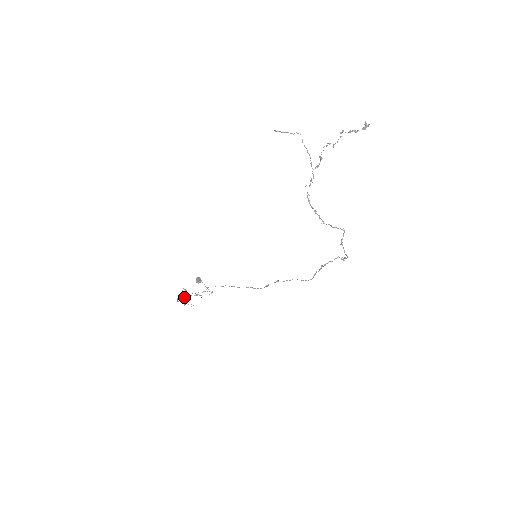
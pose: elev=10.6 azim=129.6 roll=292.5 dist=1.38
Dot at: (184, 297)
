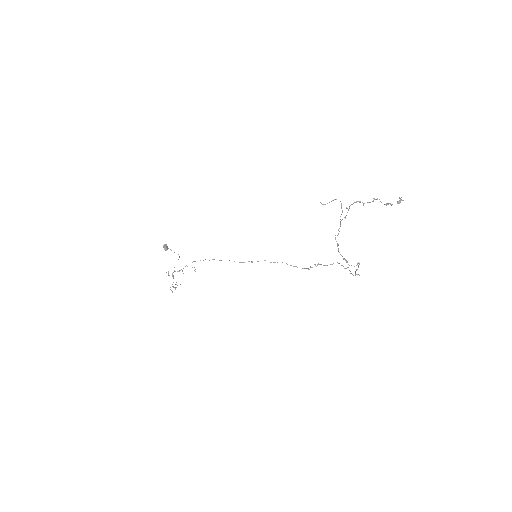
Dot at: occluded
